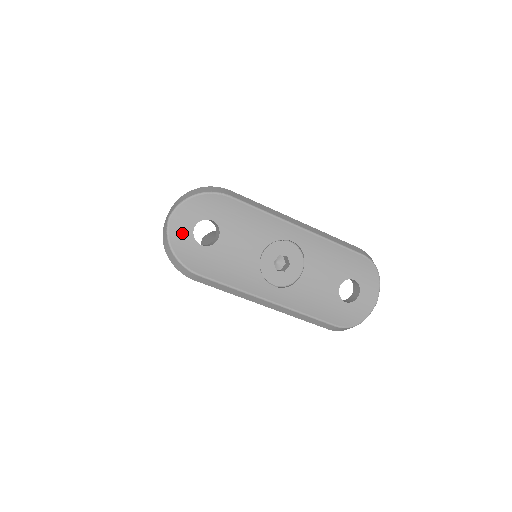
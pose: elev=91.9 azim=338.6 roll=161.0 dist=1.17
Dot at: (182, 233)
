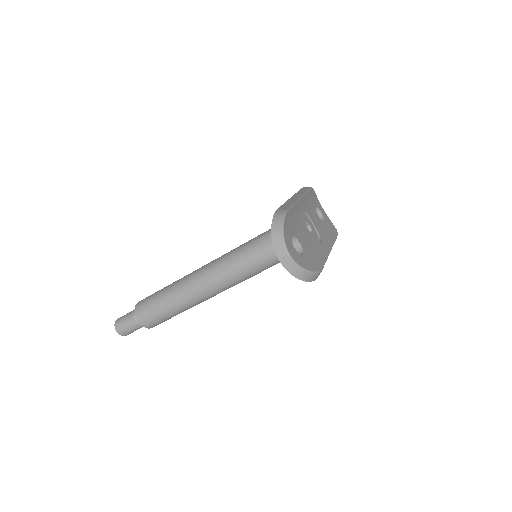
Dot at: (297, 257)
